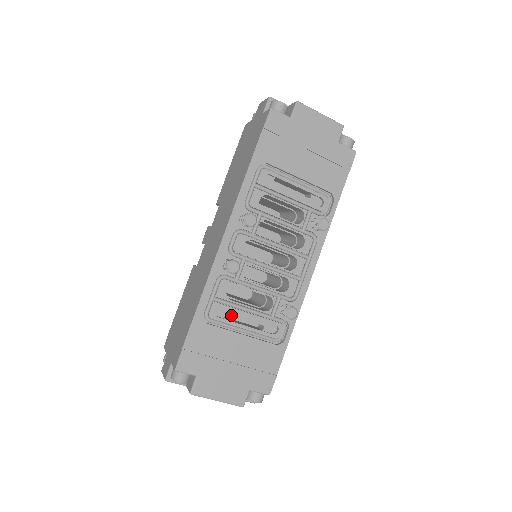
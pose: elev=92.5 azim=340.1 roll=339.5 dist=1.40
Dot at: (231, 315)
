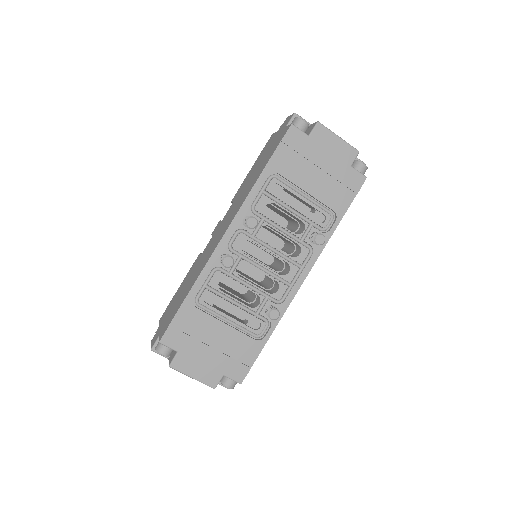
Dot at: occluded
